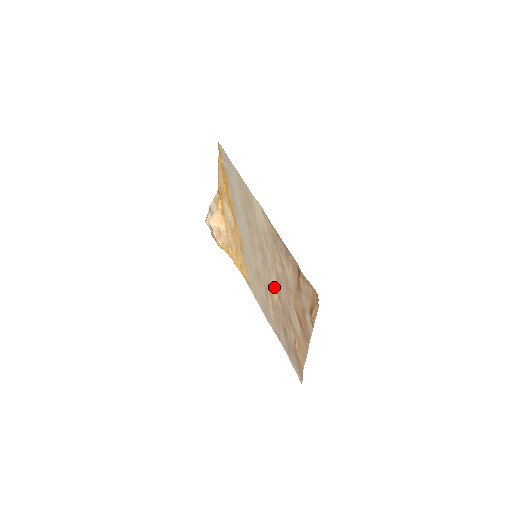
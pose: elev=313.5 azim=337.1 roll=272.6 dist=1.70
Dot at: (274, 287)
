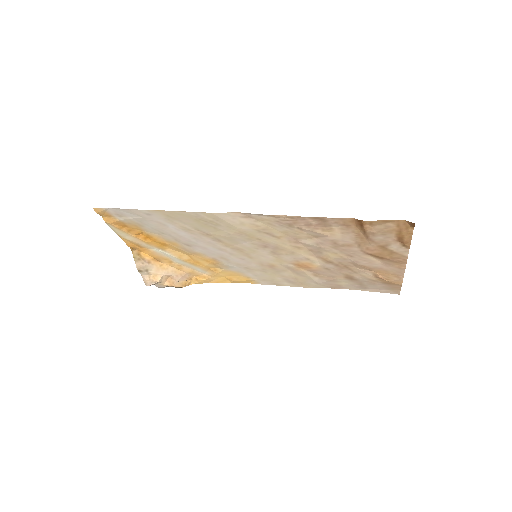
Dot at: (310, 259)
